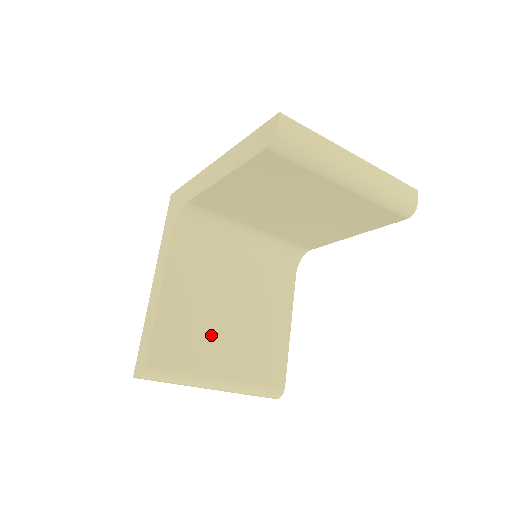
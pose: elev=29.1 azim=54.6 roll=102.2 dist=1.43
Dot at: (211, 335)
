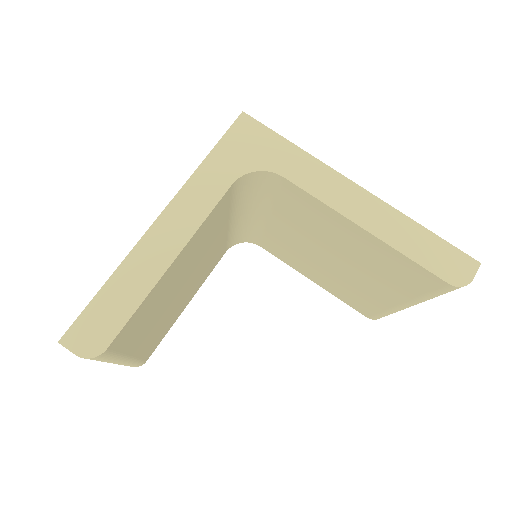
Dot at: (159, 311)
